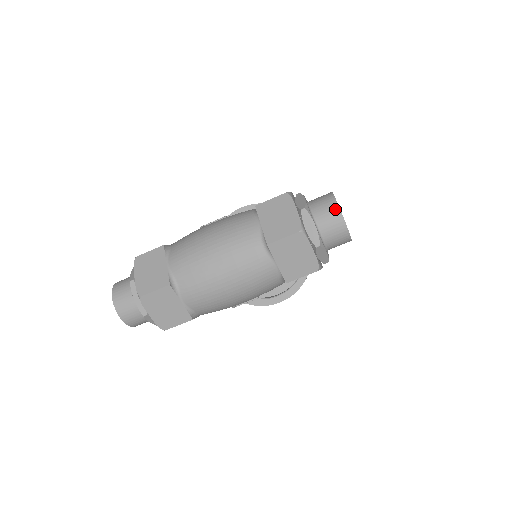
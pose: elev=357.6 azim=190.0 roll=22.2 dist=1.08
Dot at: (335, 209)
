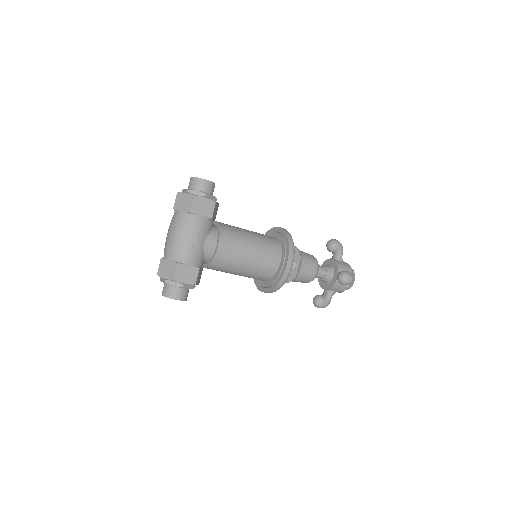
Dot at: (190, 179)
